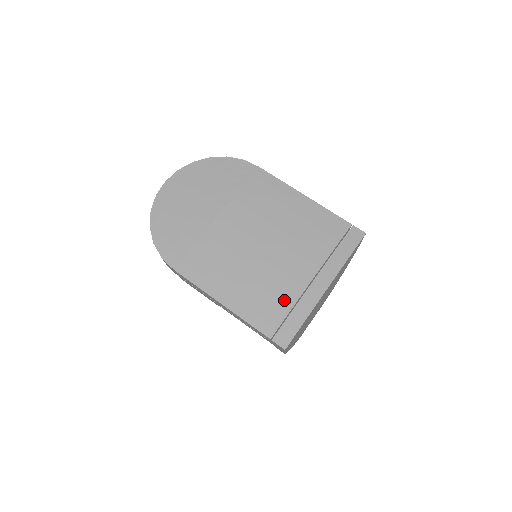
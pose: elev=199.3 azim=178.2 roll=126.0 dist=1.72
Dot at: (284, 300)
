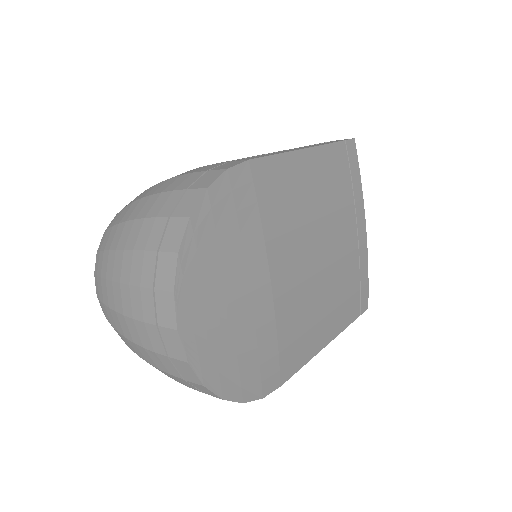
Dot at: (354, 278)
